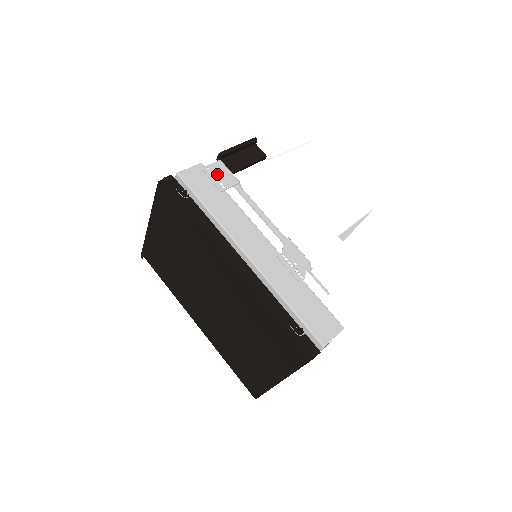
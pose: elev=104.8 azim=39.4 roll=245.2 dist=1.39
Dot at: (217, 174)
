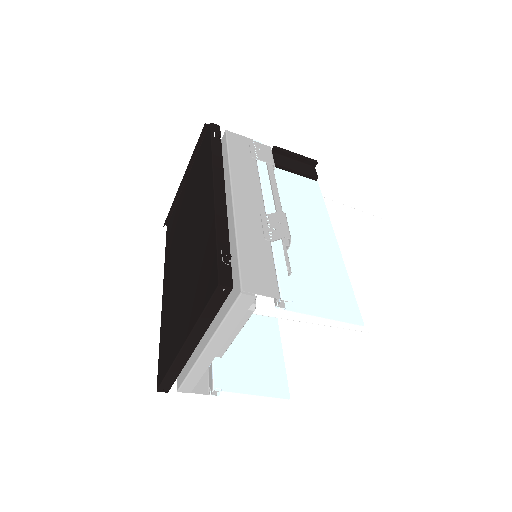
Dot at: (259, 149)
